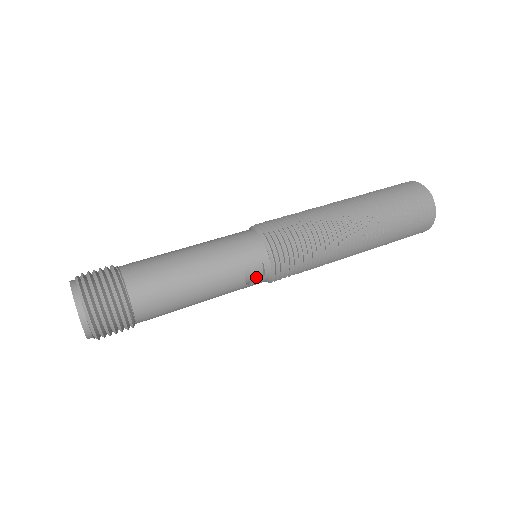
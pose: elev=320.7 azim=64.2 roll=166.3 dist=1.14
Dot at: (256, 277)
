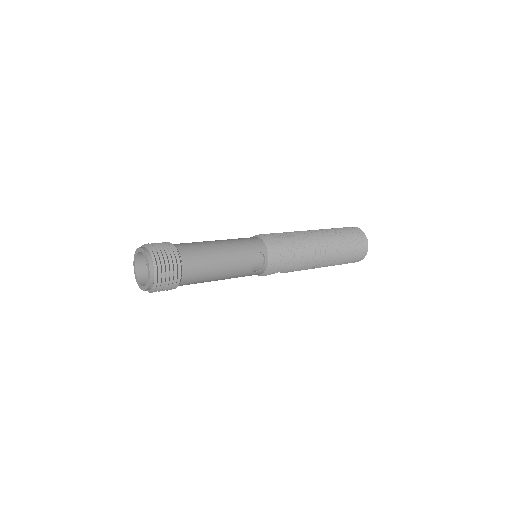
Dot at: (258, 267)
